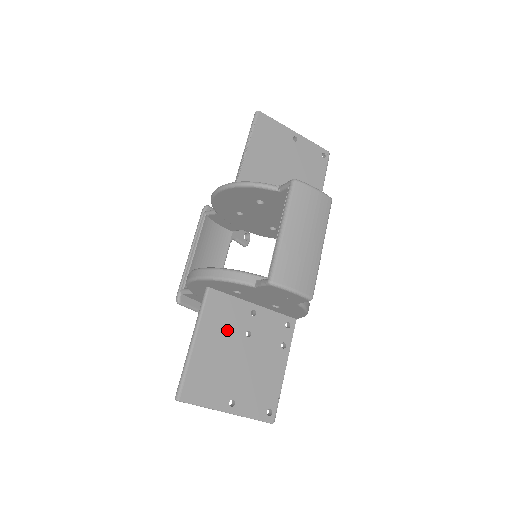
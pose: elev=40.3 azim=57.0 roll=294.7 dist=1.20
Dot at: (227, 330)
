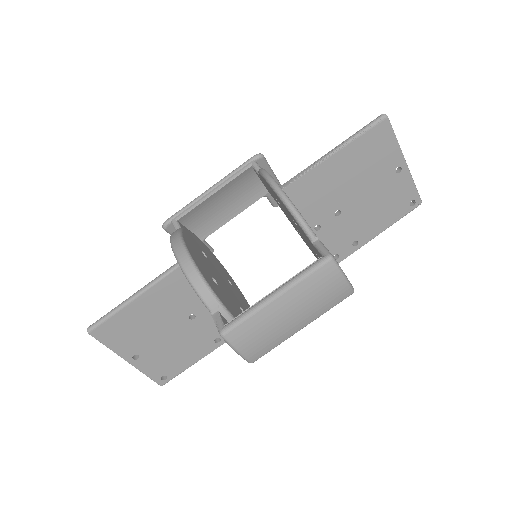
Dot at: (174, 304)
